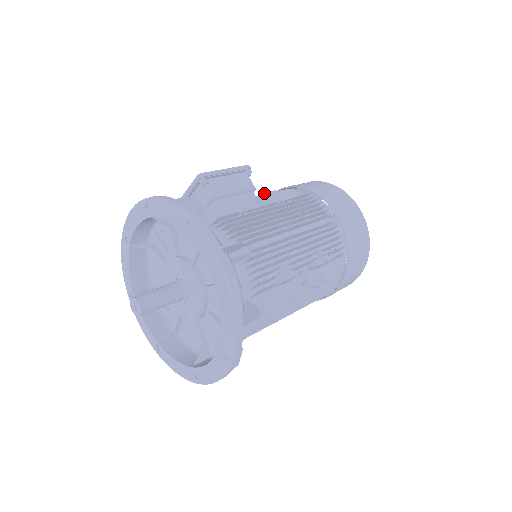
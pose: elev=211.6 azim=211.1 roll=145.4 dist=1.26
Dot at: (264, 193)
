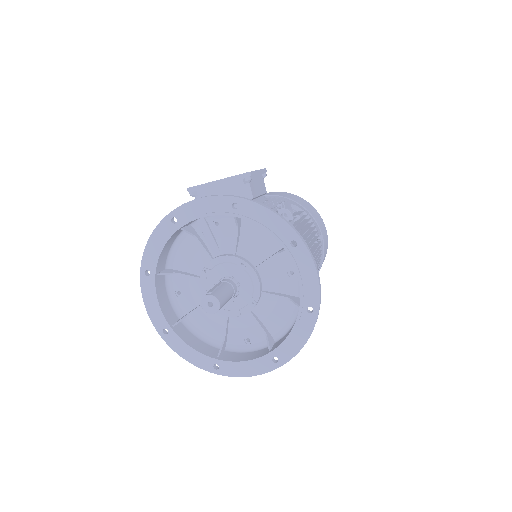
Dot at: (282, 203)
